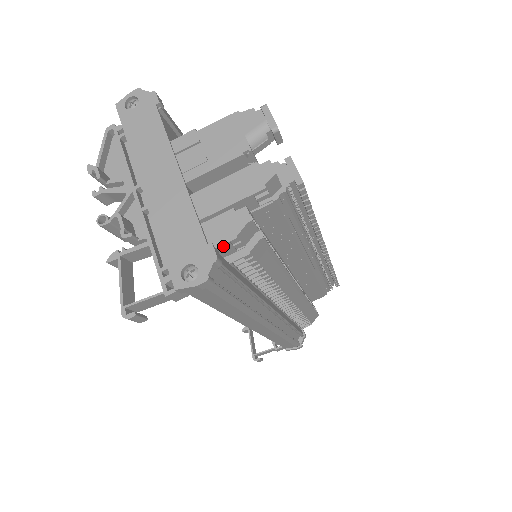
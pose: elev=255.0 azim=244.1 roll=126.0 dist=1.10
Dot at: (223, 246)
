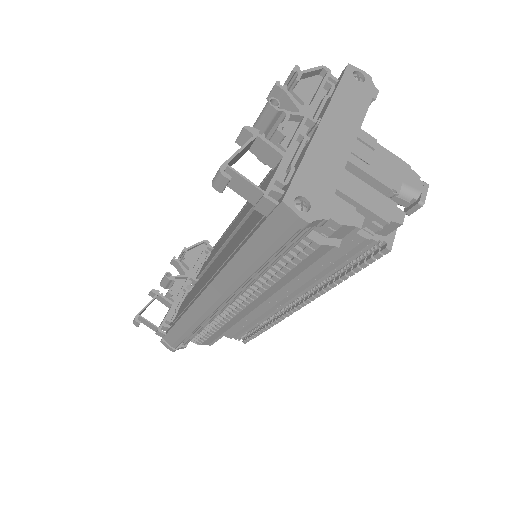
Dot at: occluded
